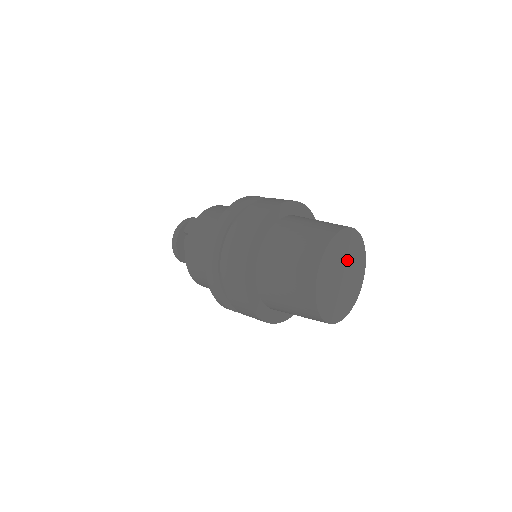
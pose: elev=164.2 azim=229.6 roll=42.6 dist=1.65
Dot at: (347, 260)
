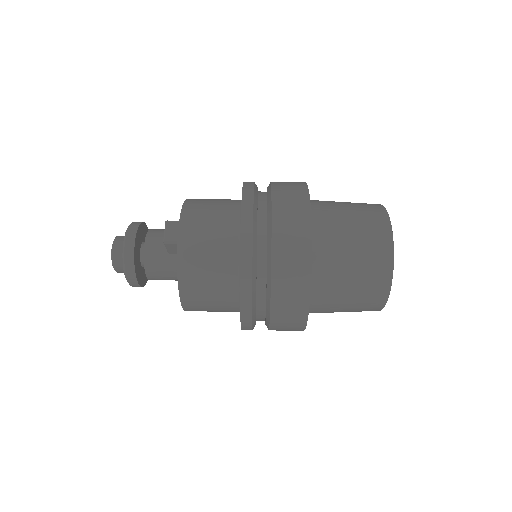
Dot at: occluded
